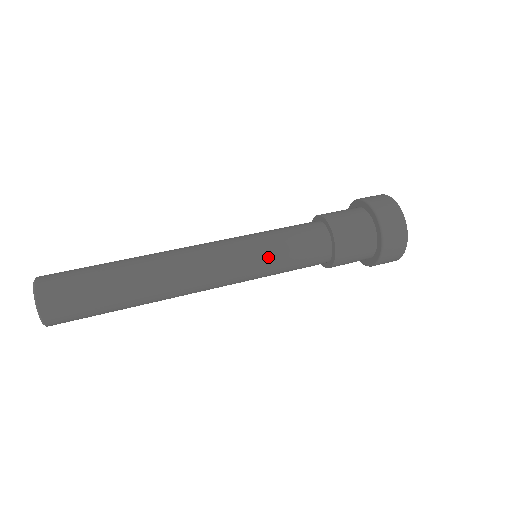
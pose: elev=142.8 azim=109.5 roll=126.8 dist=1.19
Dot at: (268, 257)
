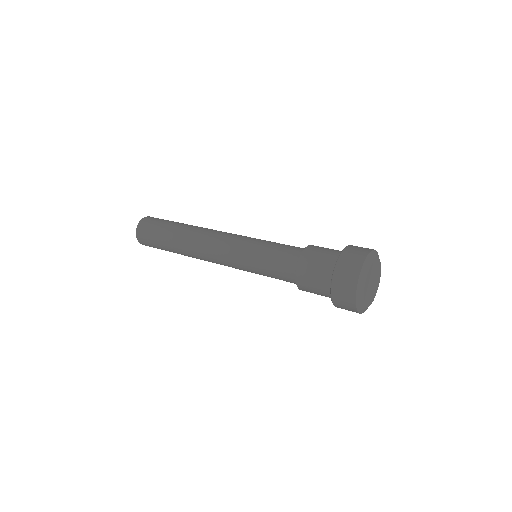
Dot at: (254, 246)
